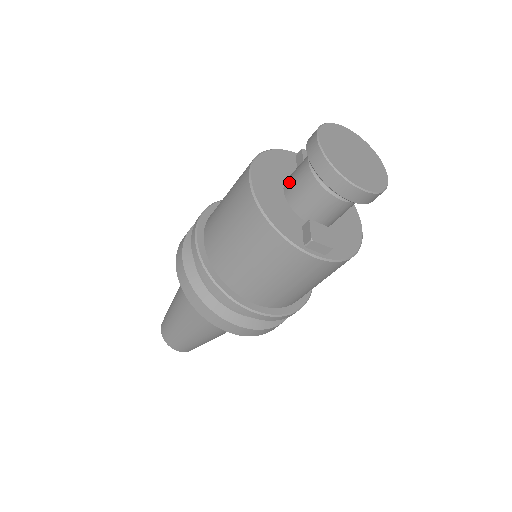
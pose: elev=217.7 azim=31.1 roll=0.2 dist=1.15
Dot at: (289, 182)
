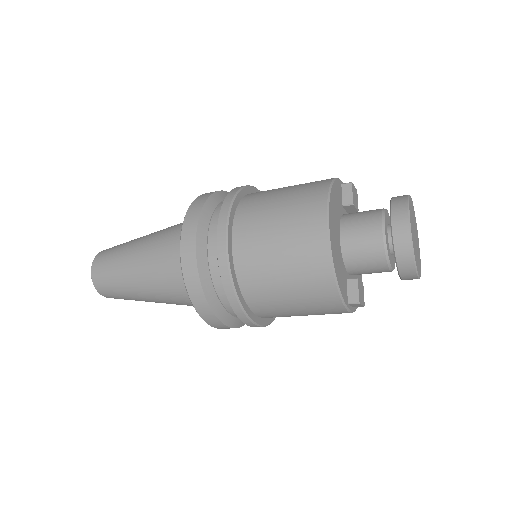
Dot at: (350, 234)
